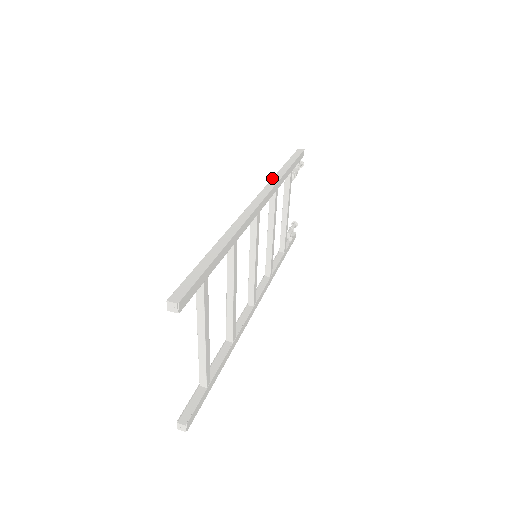
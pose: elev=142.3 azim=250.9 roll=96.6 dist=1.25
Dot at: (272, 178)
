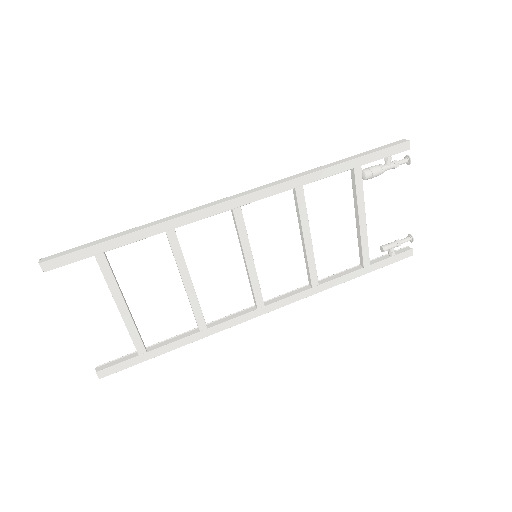
Dot at: (299, 173)
